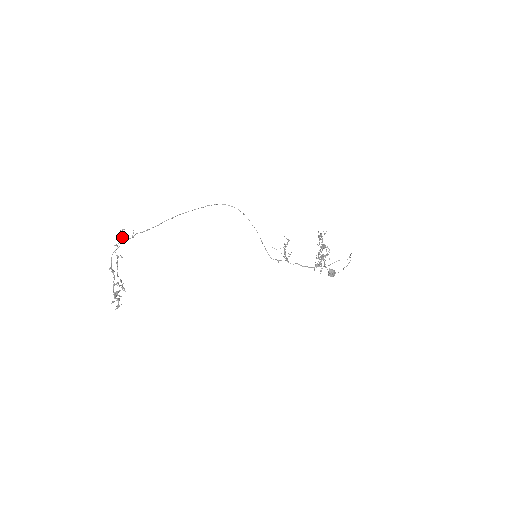
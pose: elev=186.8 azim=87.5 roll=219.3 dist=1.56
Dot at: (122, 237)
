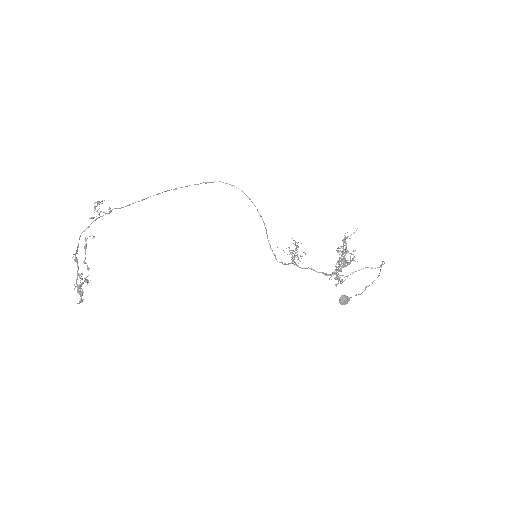
Dot at: (97, 211)
